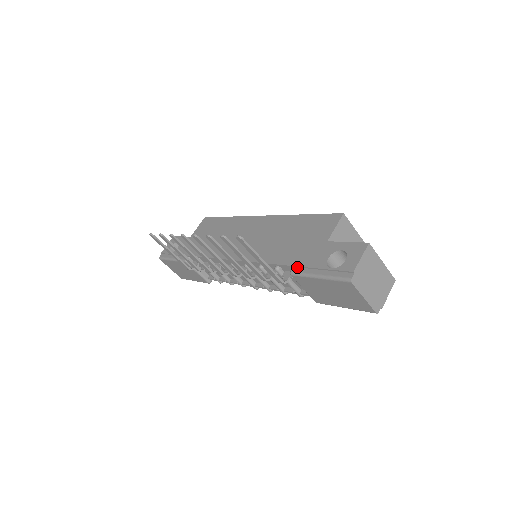
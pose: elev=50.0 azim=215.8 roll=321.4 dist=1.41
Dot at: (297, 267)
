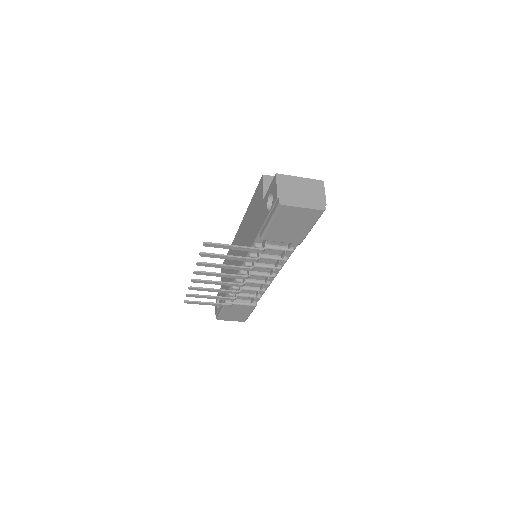
Dot at: (260, 231)
